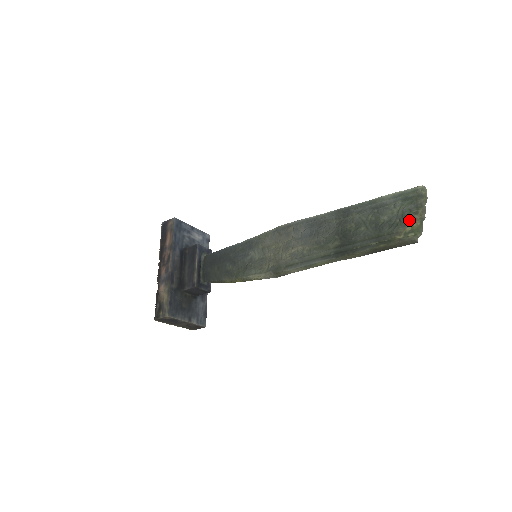
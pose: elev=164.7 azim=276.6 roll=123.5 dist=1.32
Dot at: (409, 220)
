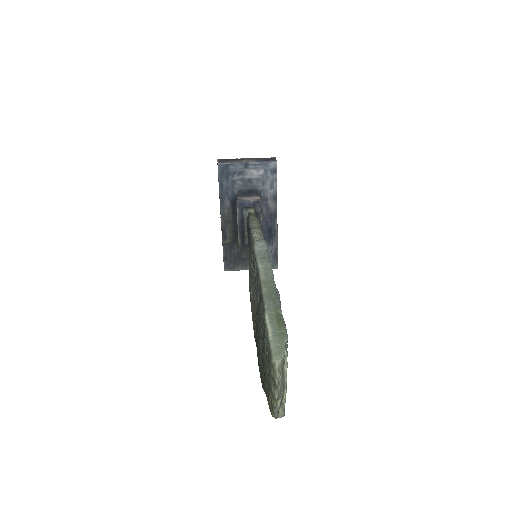
Dot at: (267, 390)
